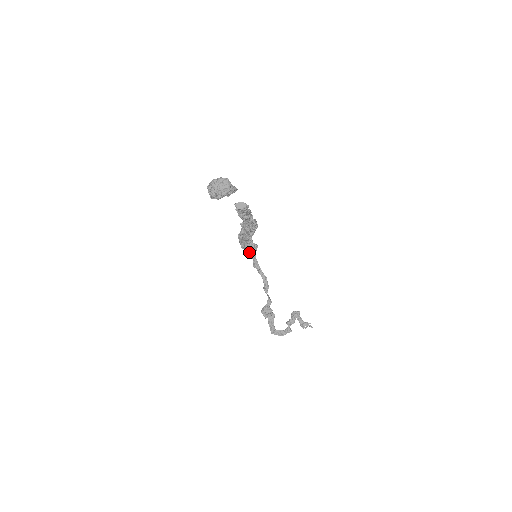
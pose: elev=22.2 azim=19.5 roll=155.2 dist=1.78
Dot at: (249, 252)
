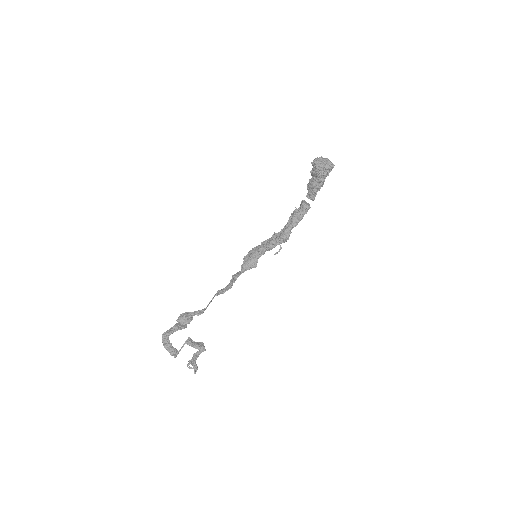
Dot at: (246, 263)
